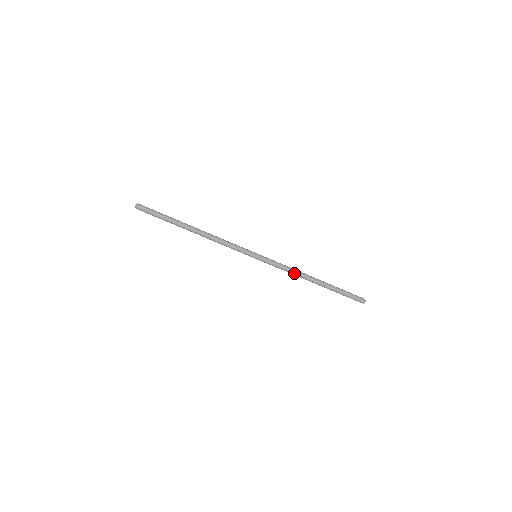
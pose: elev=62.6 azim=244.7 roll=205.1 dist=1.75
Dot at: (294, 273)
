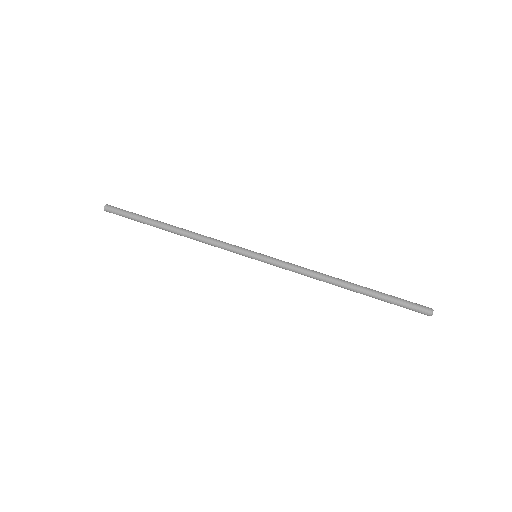
Dot at: (312, 275)
